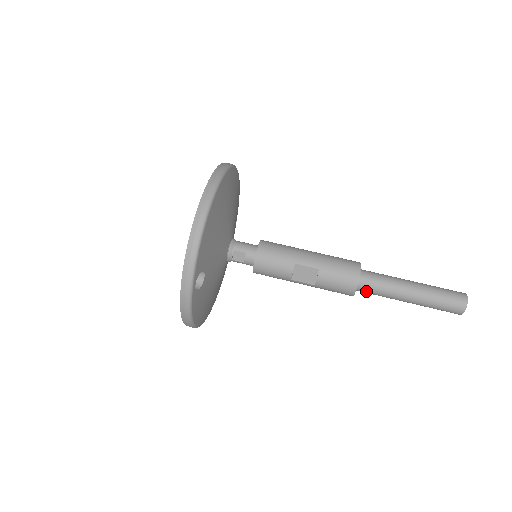
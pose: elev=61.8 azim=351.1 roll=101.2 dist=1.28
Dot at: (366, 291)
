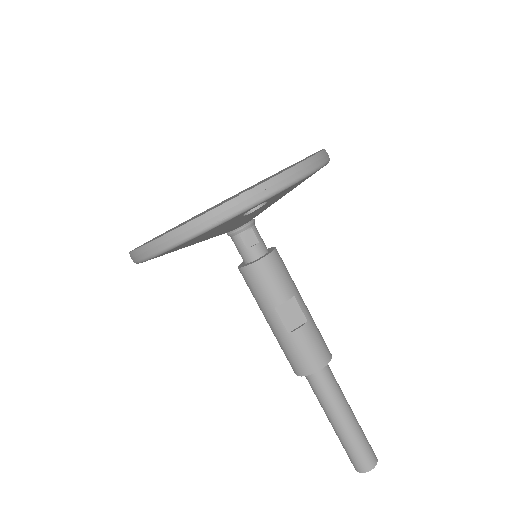
Dot at: (317, 381)
